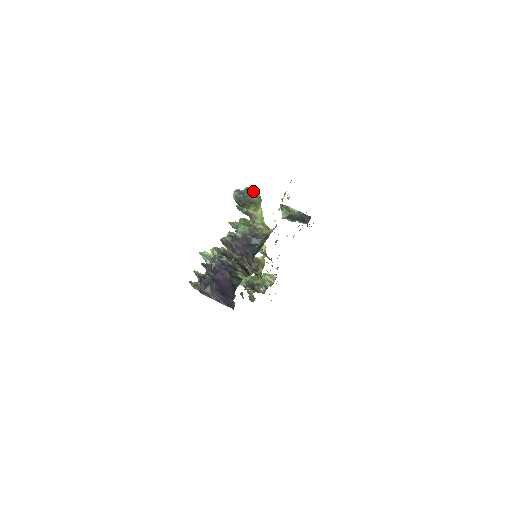
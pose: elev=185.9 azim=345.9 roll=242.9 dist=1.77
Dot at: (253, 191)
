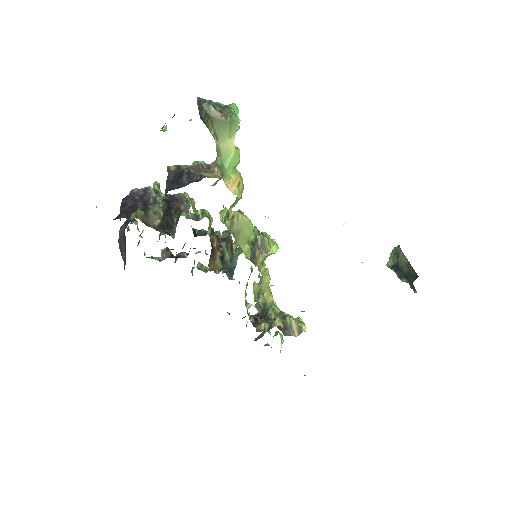
Dot at: (231, 108)
